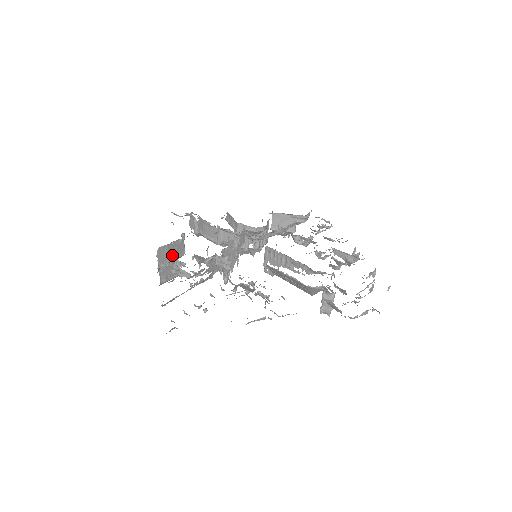
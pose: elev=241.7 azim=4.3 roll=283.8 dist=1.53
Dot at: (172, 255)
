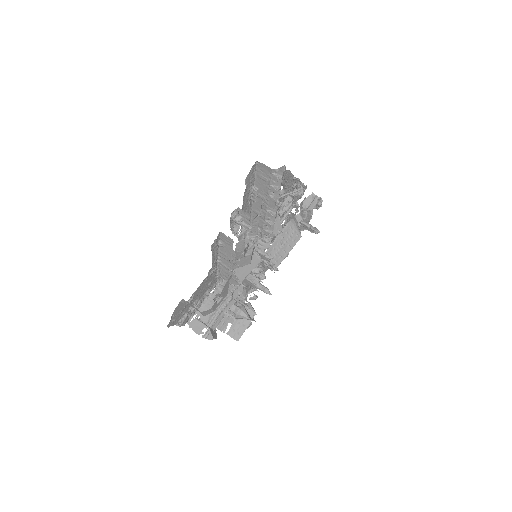
Dot at: occluded
